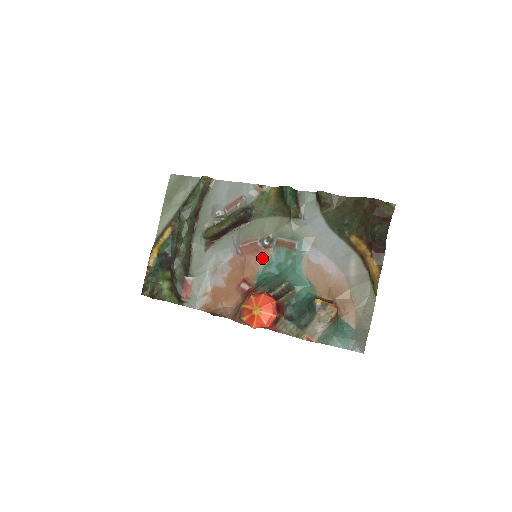
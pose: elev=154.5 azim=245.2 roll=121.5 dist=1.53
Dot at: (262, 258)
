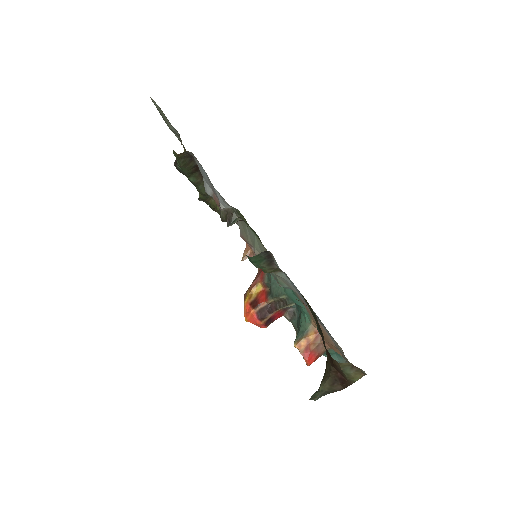
Dot at: occluded
